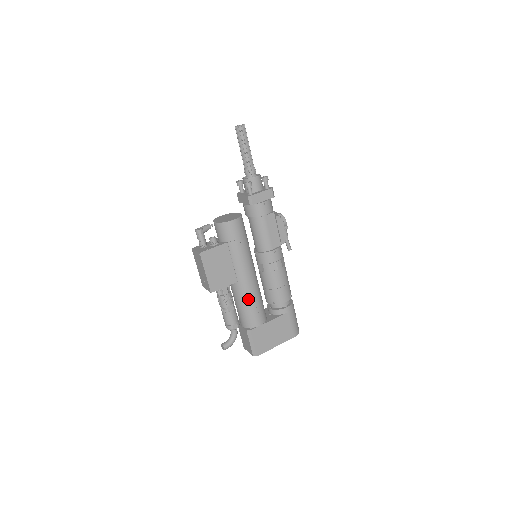
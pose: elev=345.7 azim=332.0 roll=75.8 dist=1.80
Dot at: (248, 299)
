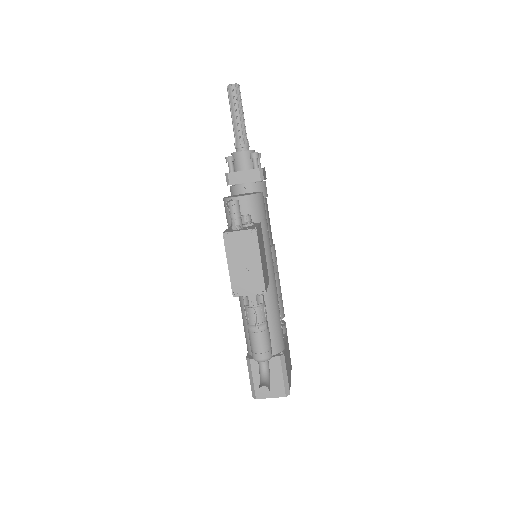
Dot at: (277, 307)
